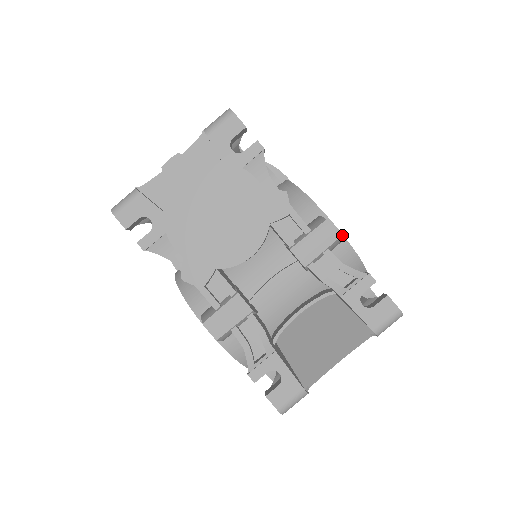
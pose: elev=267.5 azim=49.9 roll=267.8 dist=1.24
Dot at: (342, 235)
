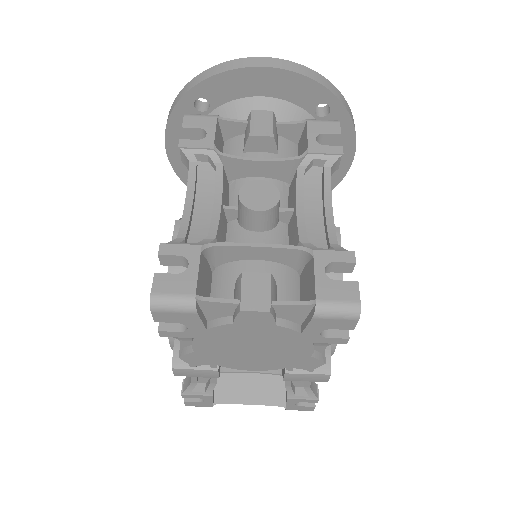
Dot at: occluded
